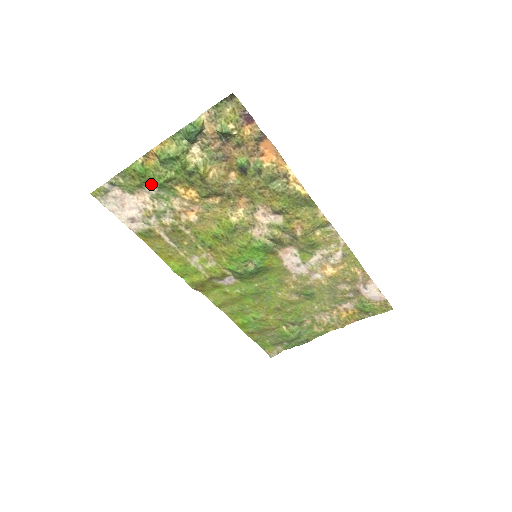
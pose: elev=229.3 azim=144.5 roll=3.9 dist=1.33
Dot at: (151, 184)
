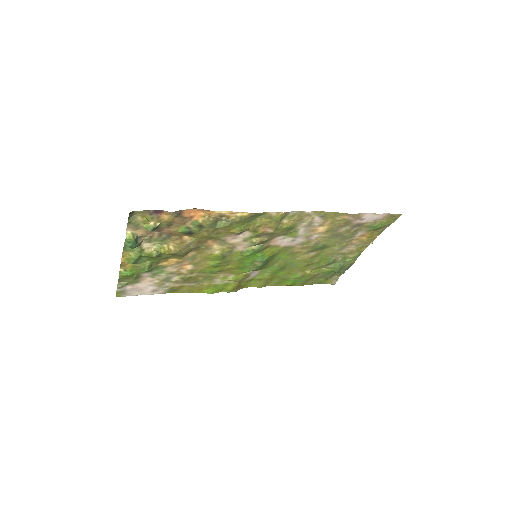
Dot at: (143, 273)
